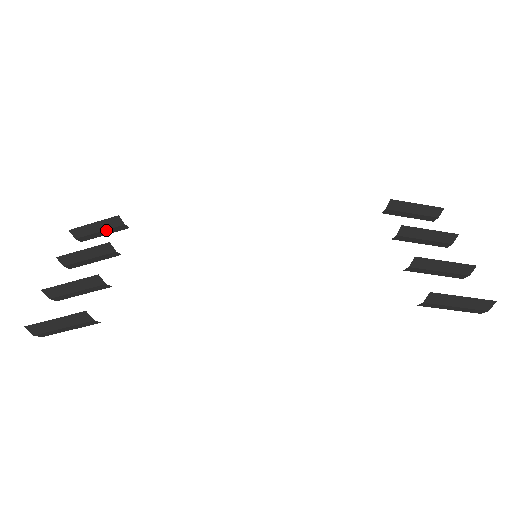
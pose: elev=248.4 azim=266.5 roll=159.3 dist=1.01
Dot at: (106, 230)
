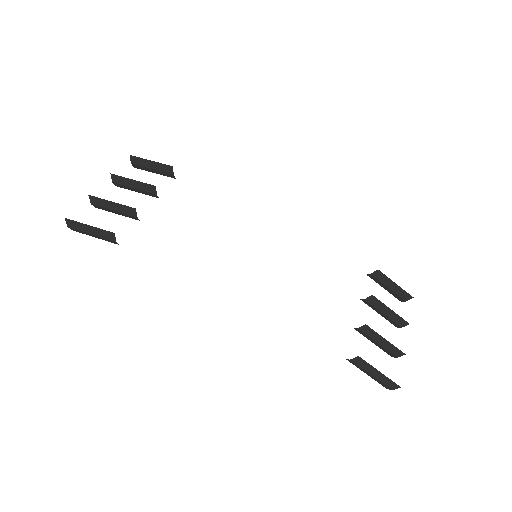
Dot at: (157, 171)
